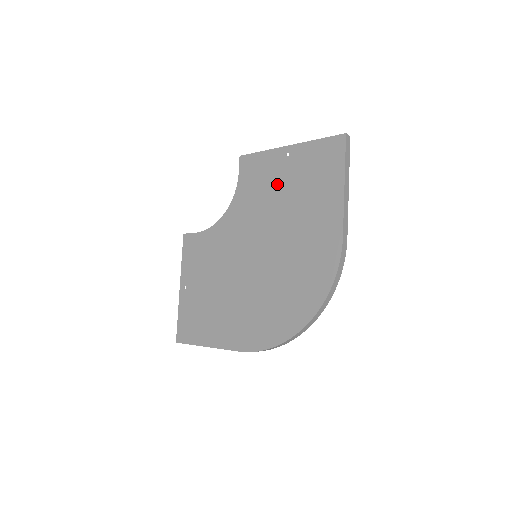
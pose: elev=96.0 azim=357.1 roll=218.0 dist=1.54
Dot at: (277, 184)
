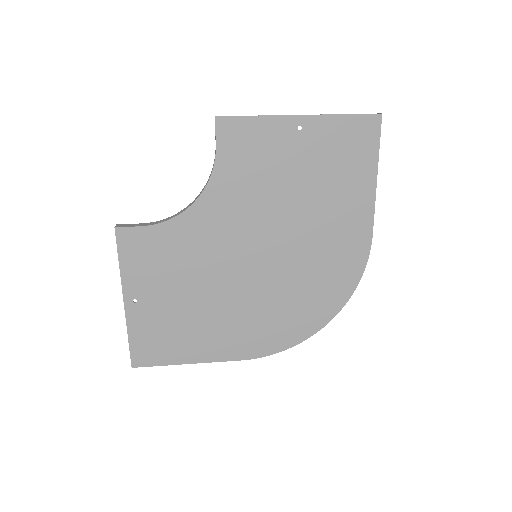
Dot at: (285, 167)
